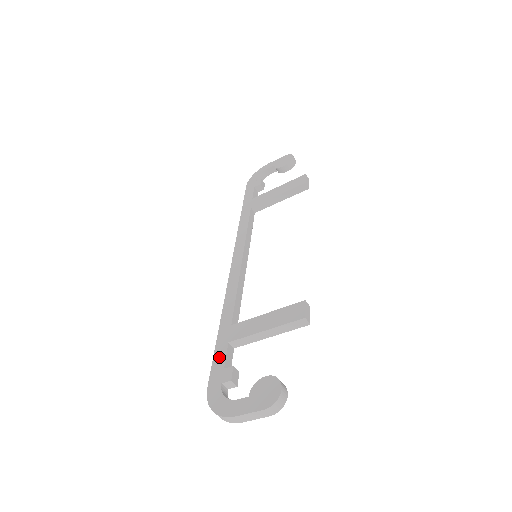
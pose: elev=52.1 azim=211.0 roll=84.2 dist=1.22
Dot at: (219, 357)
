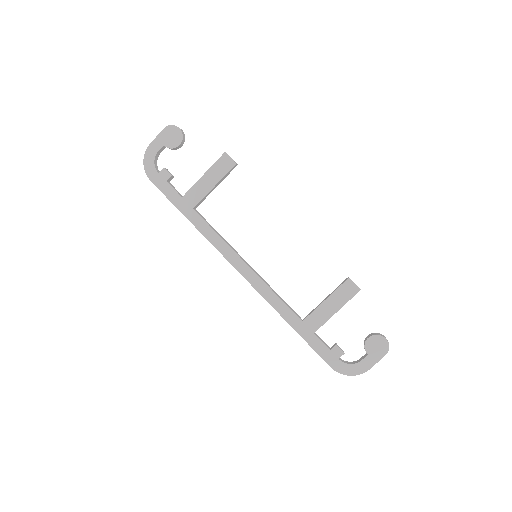
Dot at: (318, 346)
